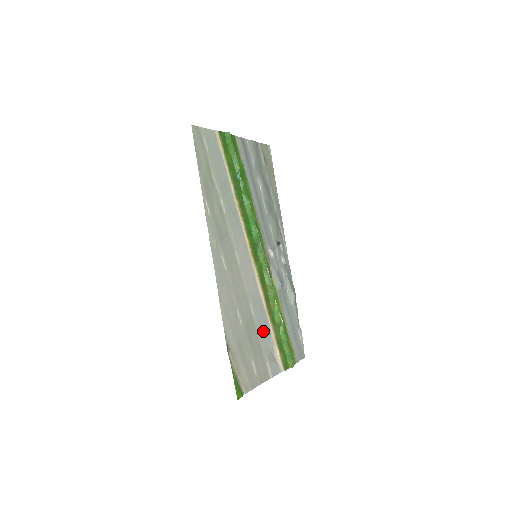
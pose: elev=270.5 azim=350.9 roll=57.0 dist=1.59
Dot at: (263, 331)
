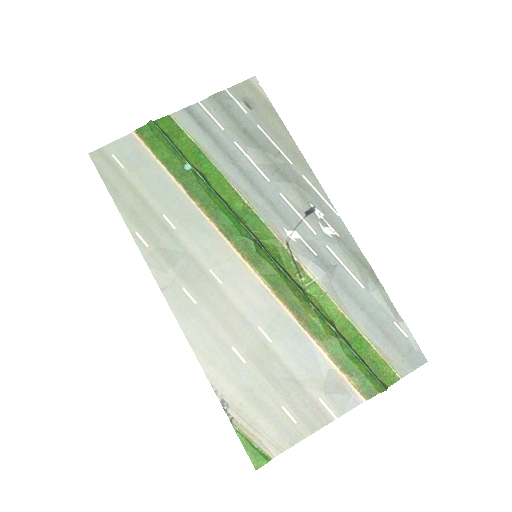
Dot at: (299, 356)
